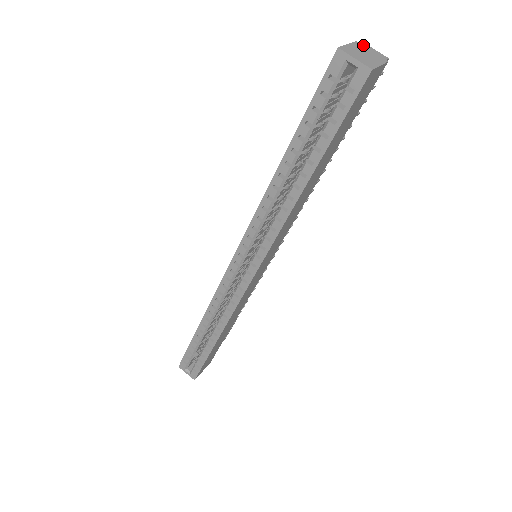
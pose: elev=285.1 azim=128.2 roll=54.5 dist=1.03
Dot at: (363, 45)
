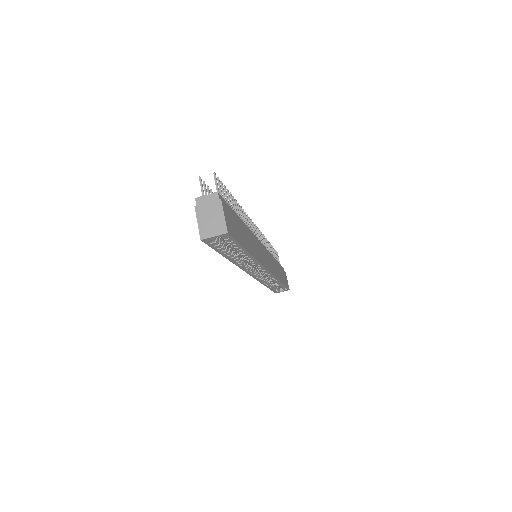
Dot at: (200, 204)
